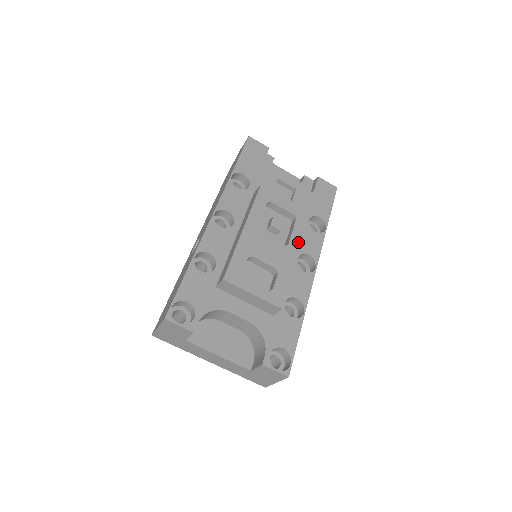
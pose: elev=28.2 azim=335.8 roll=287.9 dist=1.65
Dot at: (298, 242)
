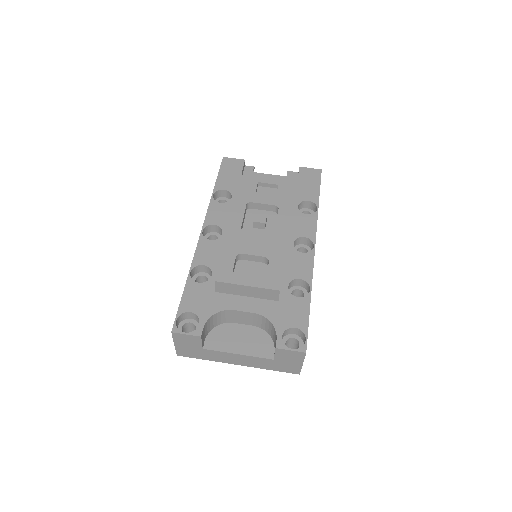
Dot at: (284, 228)
